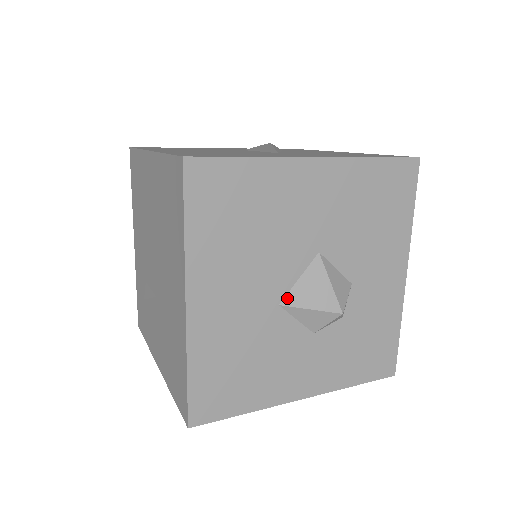
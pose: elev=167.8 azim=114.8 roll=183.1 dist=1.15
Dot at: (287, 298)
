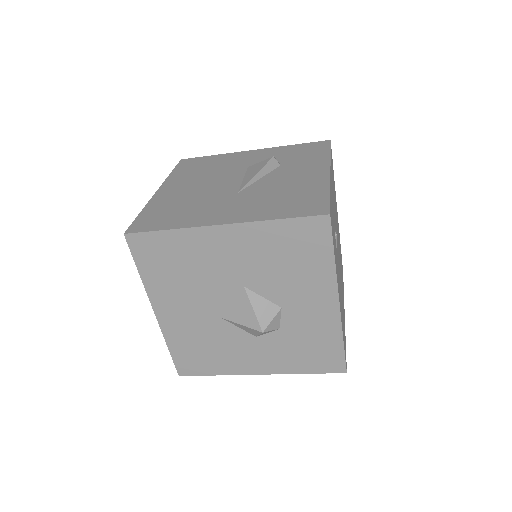
Dot at: (225, 314)
